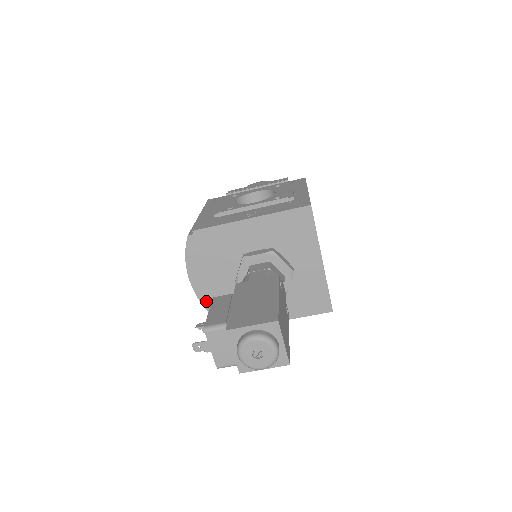
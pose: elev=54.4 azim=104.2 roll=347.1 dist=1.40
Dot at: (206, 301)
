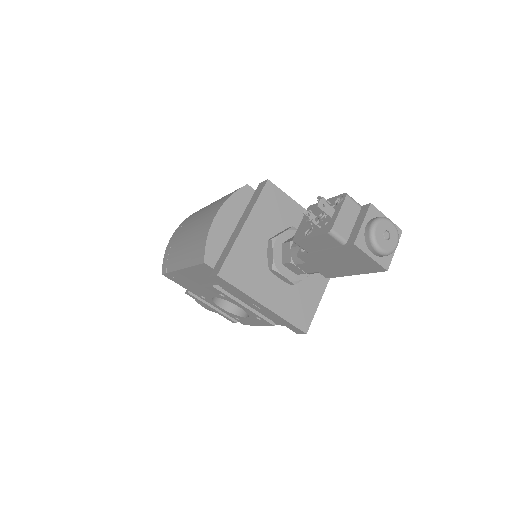
Dot at: (212, 243)
